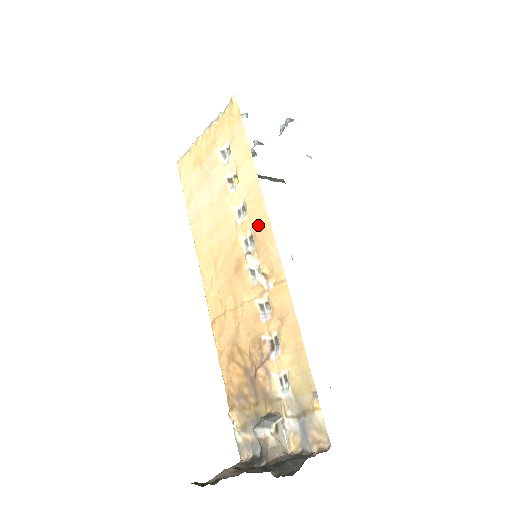
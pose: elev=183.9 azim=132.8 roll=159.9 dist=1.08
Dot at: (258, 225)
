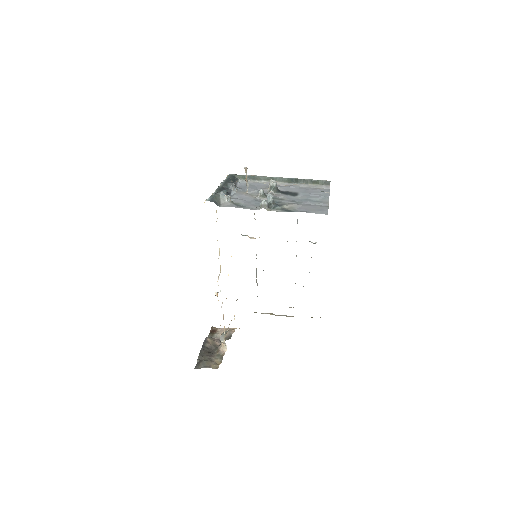
Dot at: occluded
